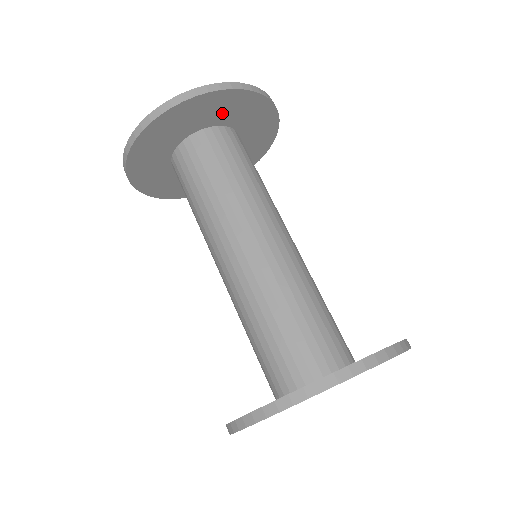
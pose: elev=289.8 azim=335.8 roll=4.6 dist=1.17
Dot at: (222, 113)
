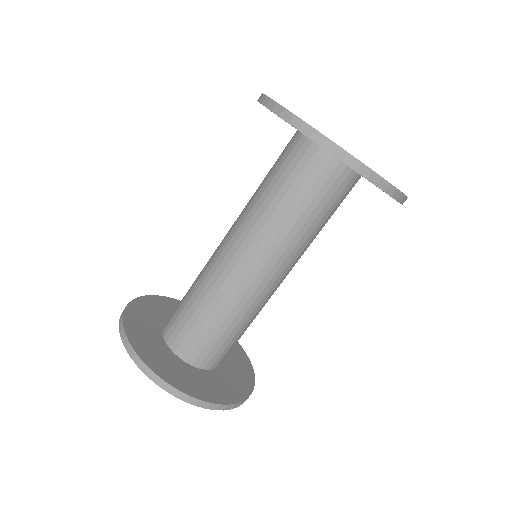
Dot at: occluded
